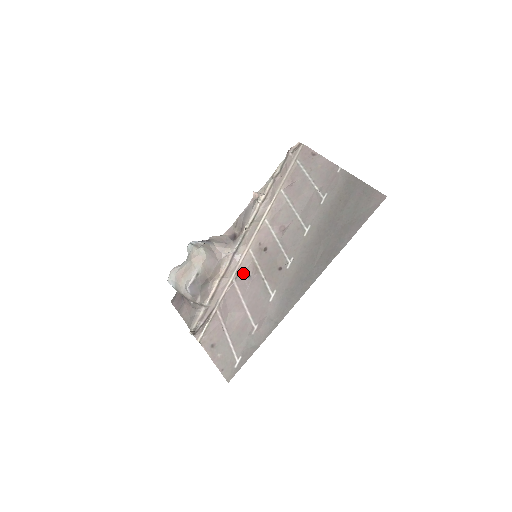
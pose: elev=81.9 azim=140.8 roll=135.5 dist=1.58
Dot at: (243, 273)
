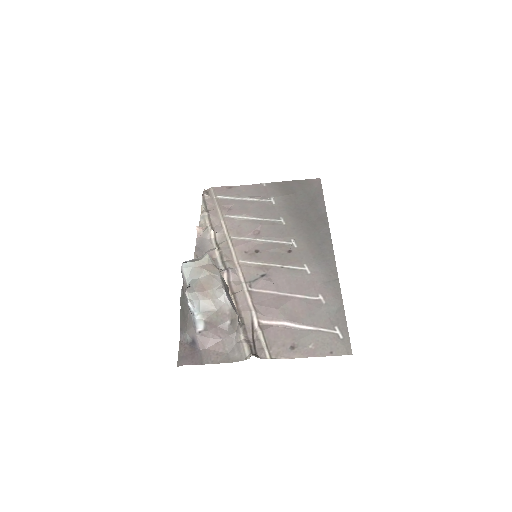
Dot at: (254, 278)
